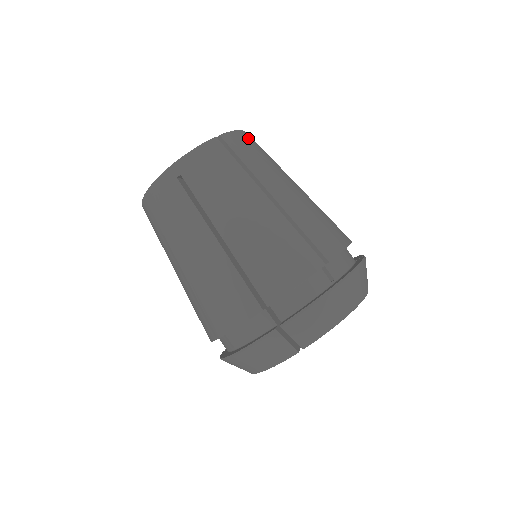
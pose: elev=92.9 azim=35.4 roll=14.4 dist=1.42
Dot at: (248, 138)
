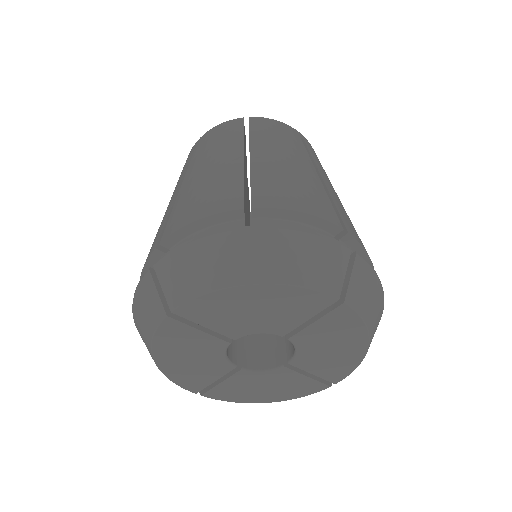
Dot at: (286, 128)
